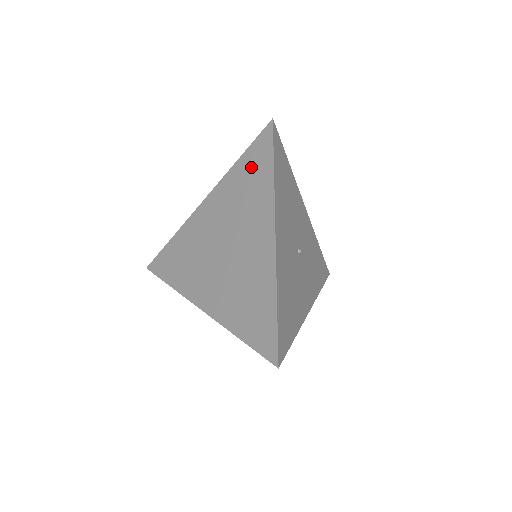
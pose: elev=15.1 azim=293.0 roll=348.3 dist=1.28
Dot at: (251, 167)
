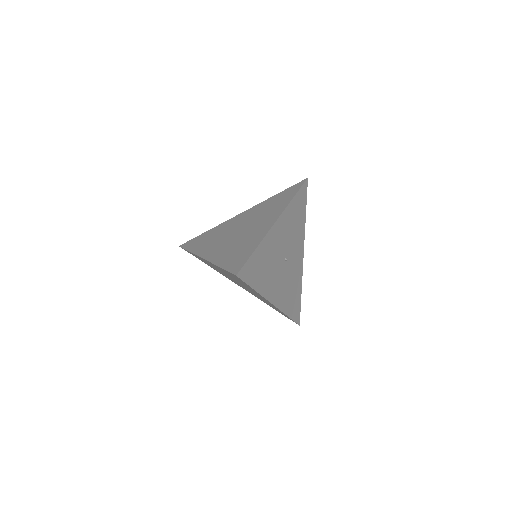
Dot at: (234, 277)
